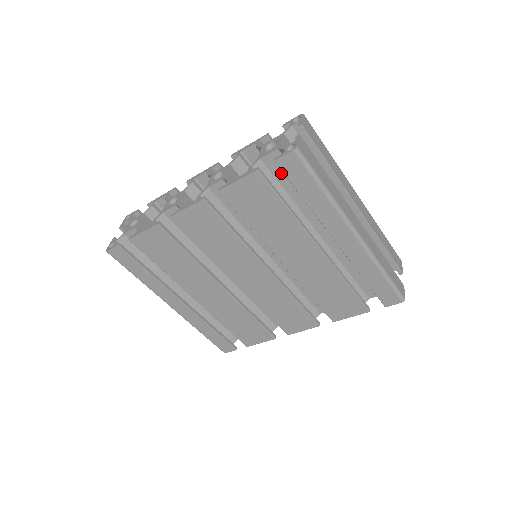
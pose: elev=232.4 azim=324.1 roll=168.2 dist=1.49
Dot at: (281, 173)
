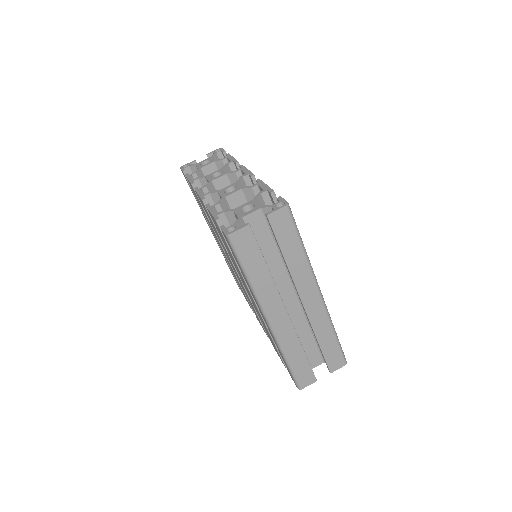
Dot at: occluded
